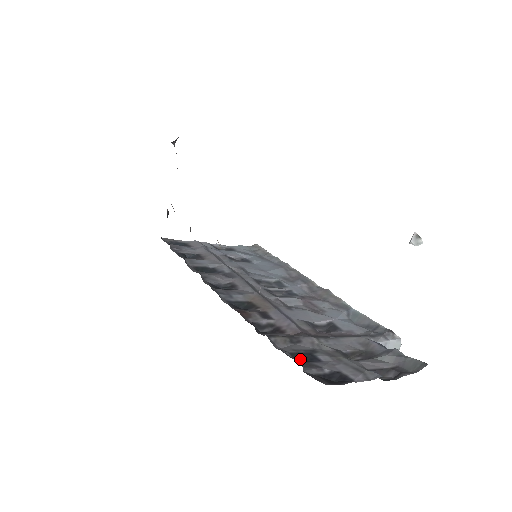
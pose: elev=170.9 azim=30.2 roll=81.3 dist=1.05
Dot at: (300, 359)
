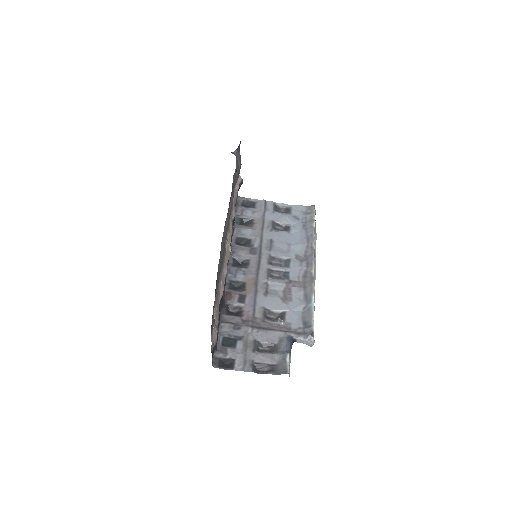
Dot at: (226, 343)
